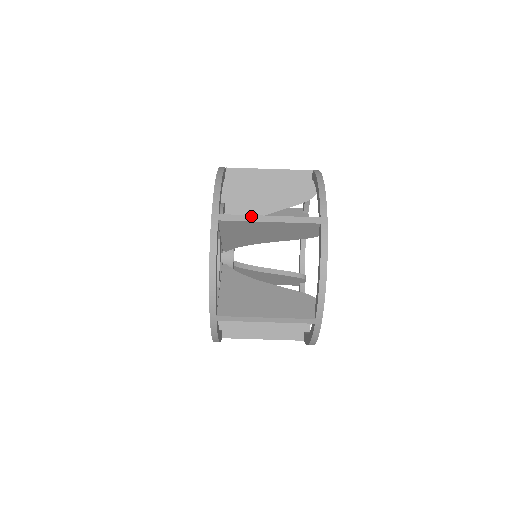
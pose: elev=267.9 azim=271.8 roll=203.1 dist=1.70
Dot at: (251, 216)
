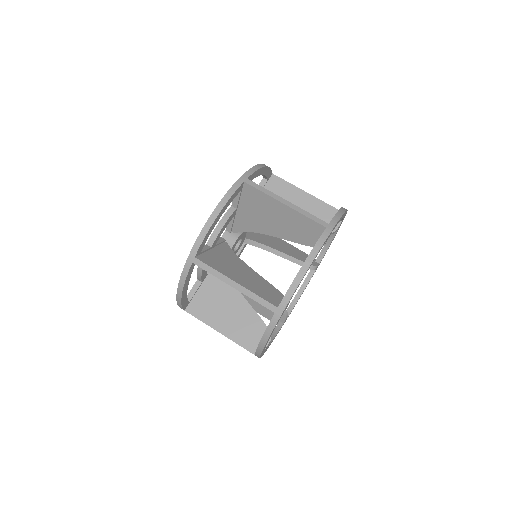
Dot at: (220, 274)
